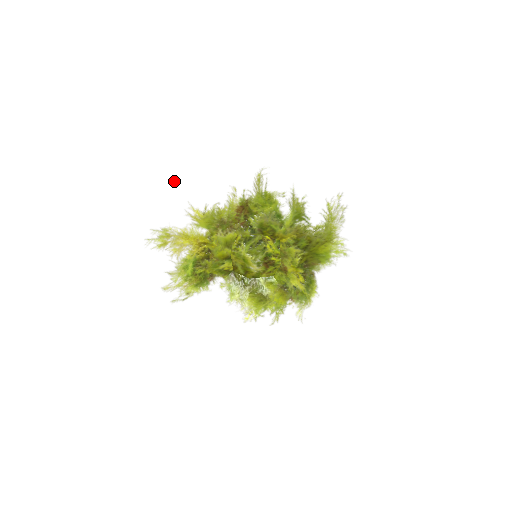
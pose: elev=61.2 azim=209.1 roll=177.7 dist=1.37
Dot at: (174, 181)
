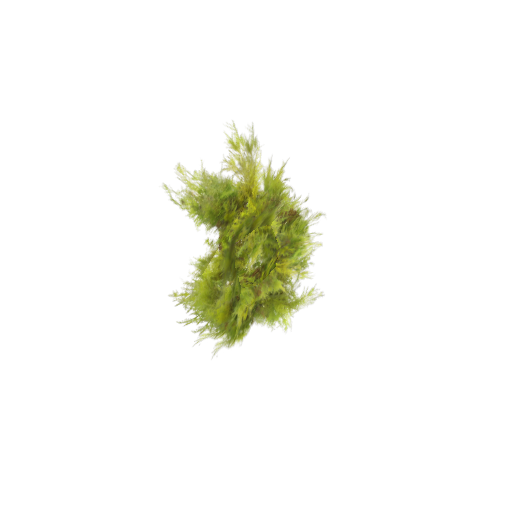
Dot at: (318, 137)
